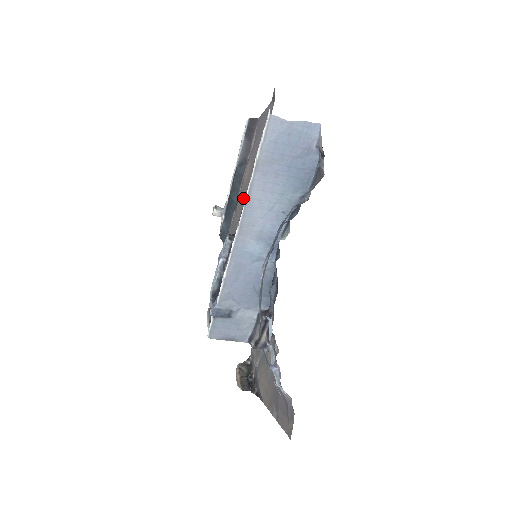
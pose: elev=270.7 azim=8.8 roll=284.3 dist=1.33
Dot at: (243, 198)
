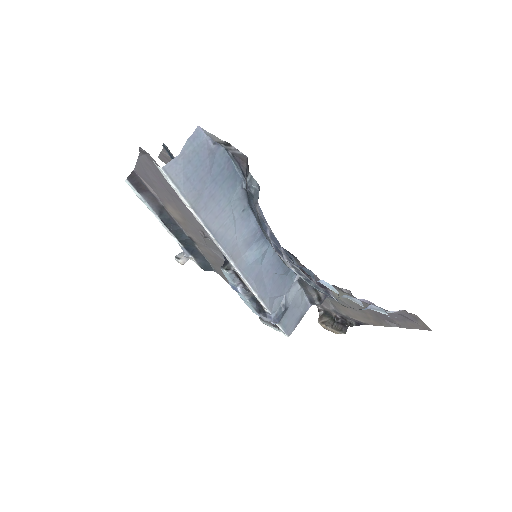
Dot at: (196, 233)
